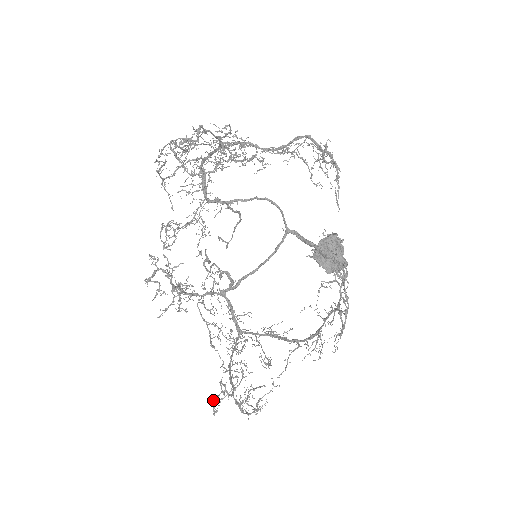
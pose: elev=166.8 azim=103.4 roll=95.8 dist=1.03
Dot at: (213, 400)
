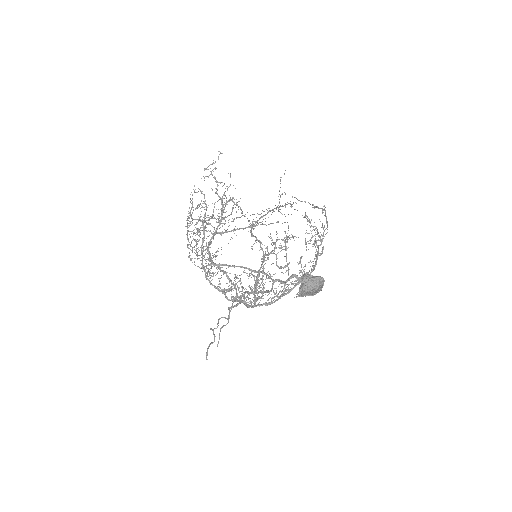
Dot at: occluded
